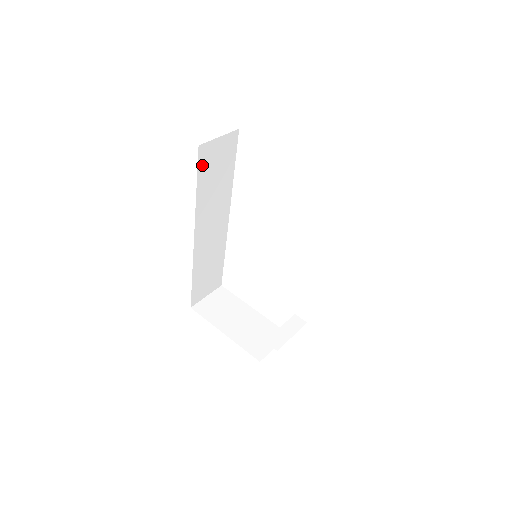
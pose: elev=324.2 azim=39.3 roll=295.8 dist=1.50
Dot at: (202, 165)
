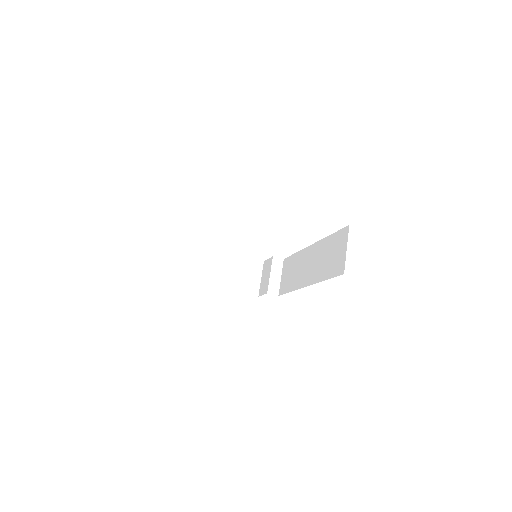
Dot at: occluded
